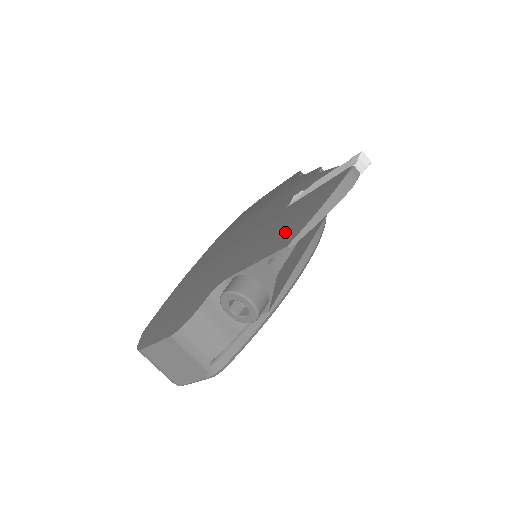
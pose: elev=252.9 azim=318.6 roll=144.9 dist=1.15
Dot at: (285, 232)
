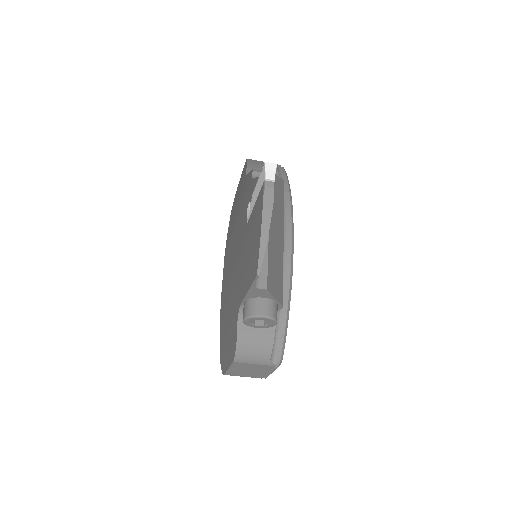
Dot at: (252, 259)
